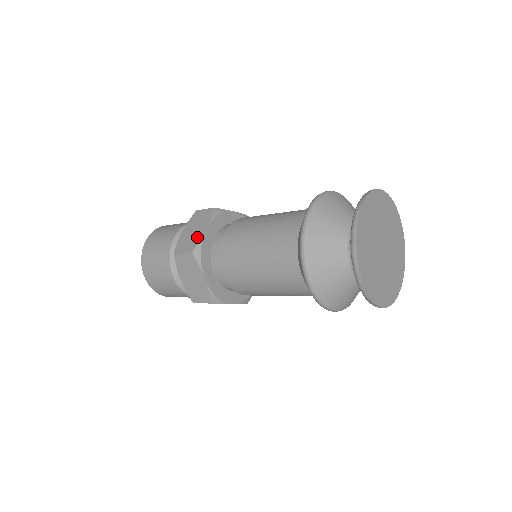
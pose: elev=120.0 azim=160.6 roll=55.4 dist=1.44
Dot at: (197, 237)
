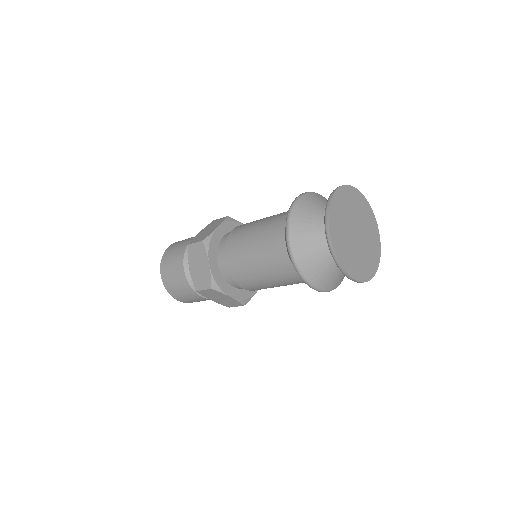
Dot at: (209, 232)
